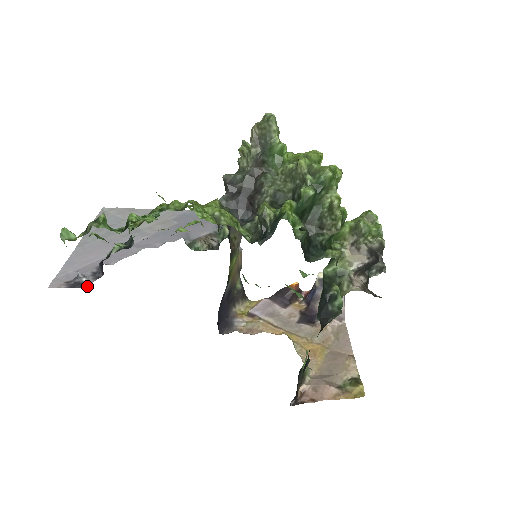
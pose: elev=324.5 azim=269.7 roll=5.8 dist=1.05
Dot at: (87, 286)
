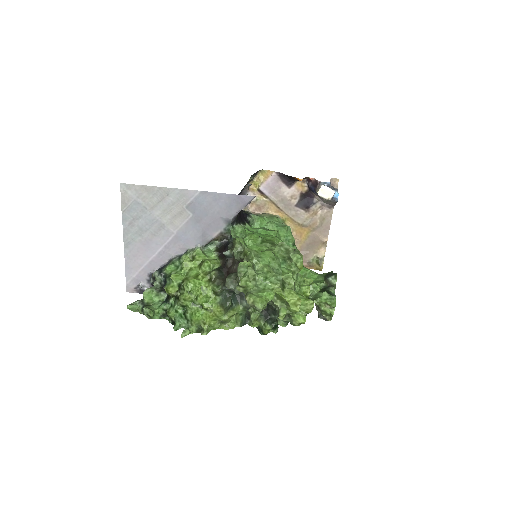
Dot at: occluded
